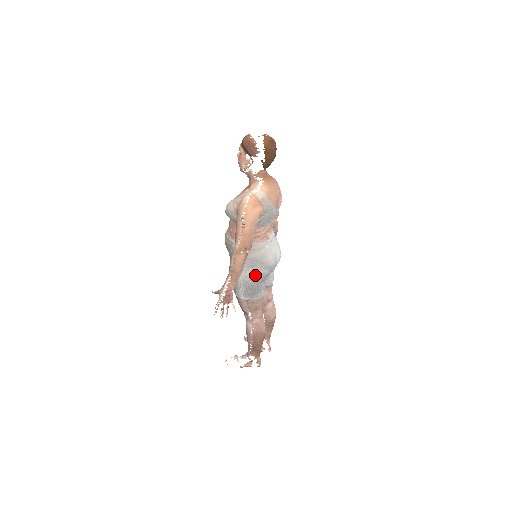
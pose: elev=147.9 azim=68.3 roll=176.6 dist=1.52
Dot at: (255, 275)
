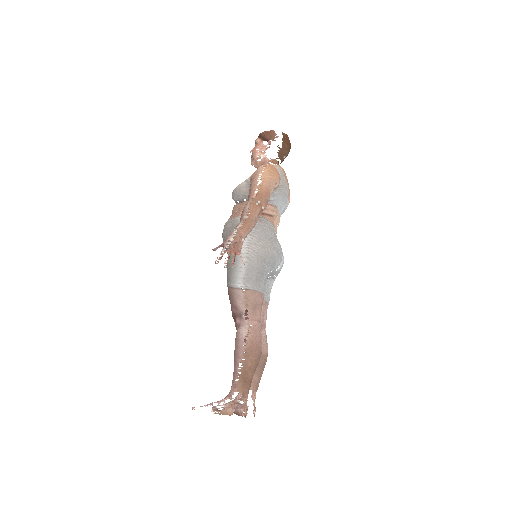
Dot at: (263, 251)
